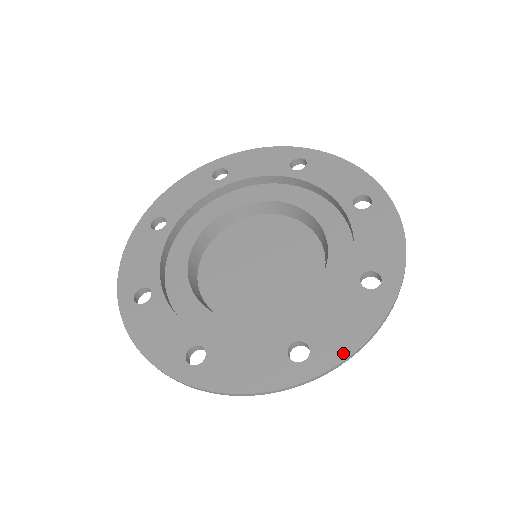
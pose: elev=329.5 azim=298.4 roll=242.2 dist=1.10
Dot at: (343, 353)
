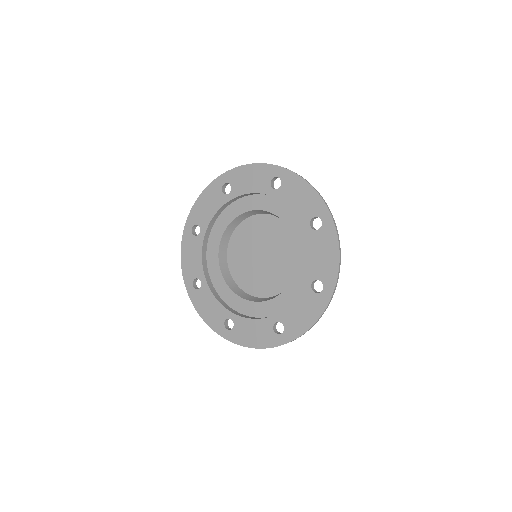
Dot at: (242, 343)
